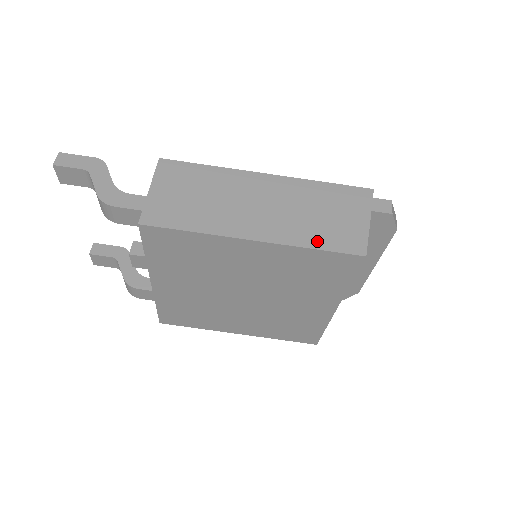
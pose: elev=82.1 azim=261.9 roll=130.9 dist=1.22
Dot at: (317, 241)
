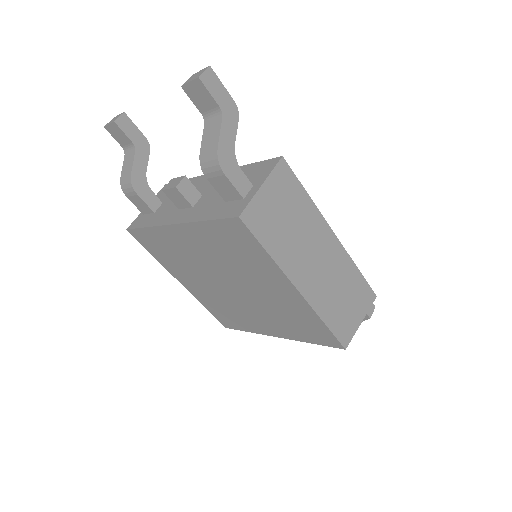
Dot at: (330, 319)
